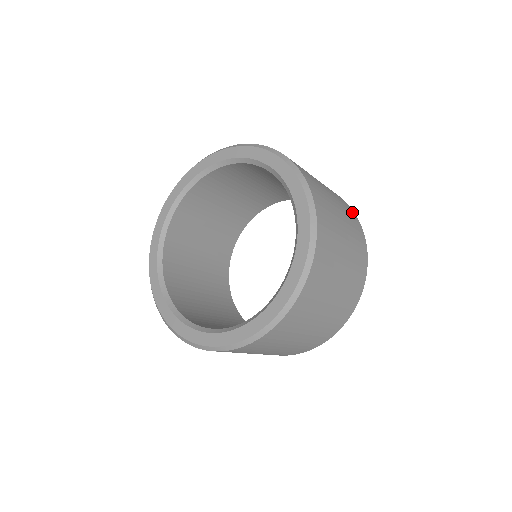
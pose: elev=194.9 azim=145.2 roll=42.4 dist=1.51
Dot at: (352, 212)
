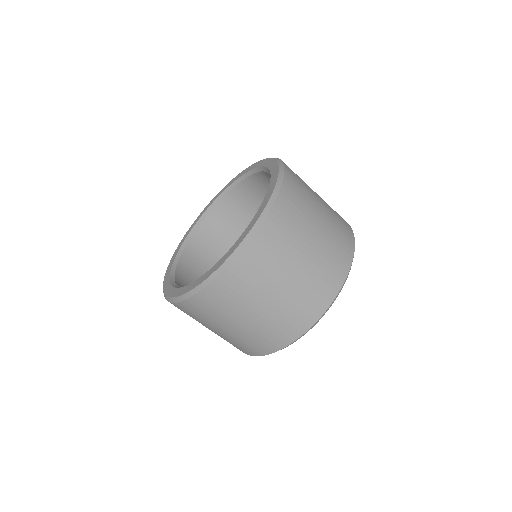
Dot at: occluded
